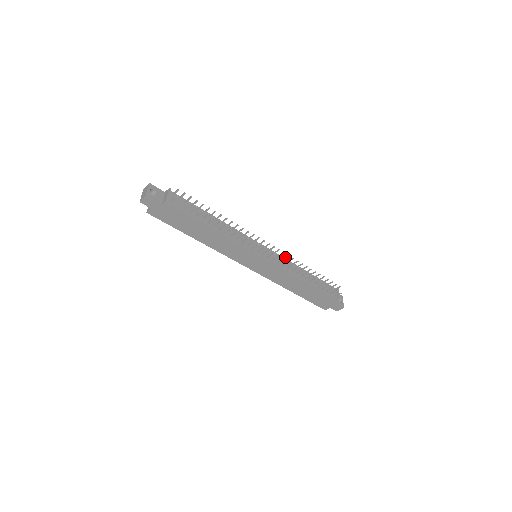
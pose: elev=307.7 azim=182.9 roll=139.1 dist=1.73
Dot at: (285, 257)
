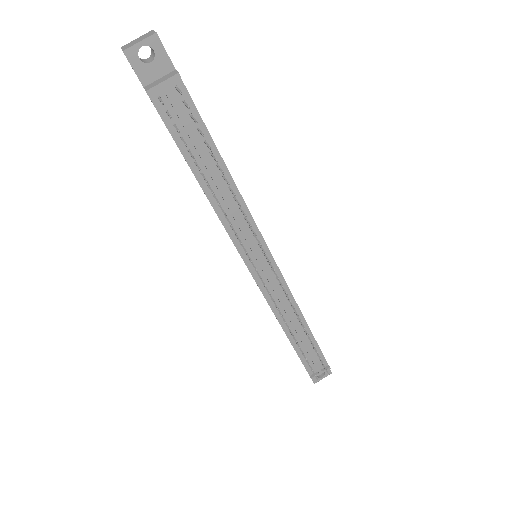
Dot at: (287, 296)
